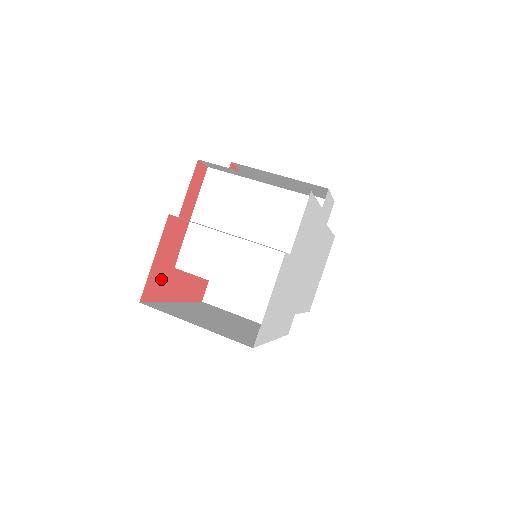
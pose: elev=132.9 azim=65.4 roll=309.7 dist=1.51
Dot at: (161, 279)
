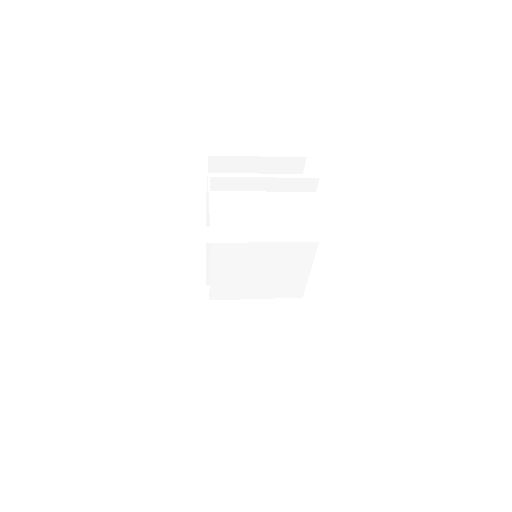
Dot at: occluded
